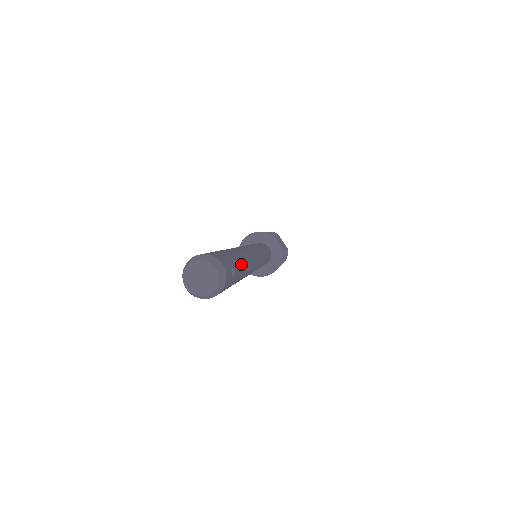
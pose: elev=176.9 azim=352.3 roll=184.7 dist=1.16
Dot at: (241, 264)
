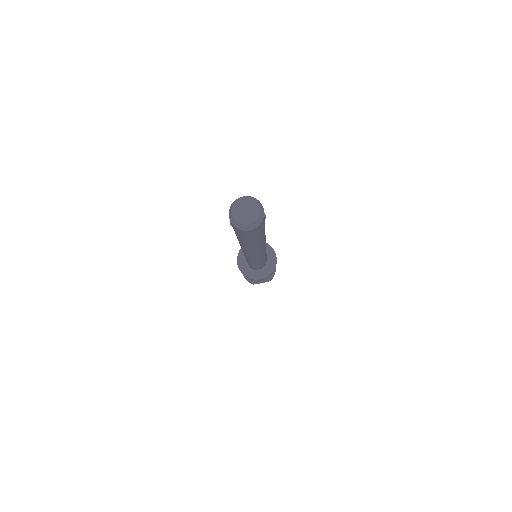
Dot at: occluded
